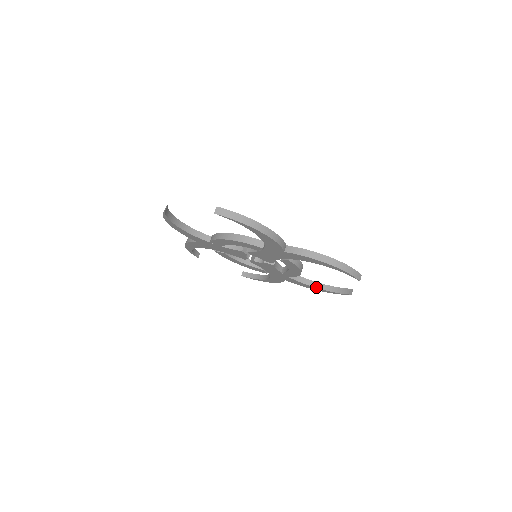
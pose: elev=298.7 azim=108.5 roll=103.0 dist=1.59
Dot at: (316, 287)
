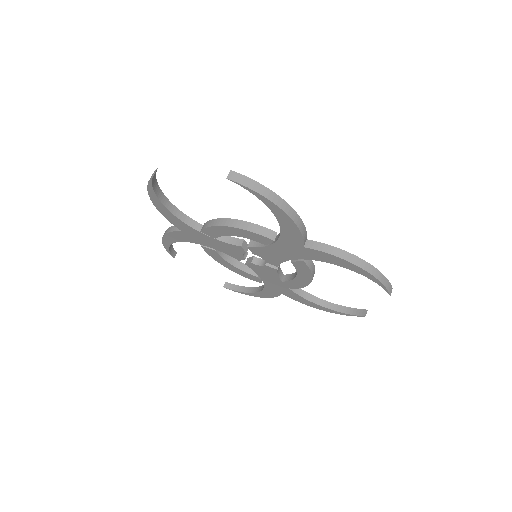
Dot at: (320, 305)
